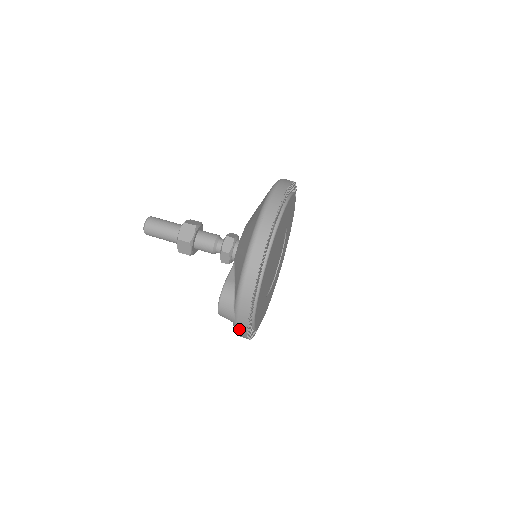
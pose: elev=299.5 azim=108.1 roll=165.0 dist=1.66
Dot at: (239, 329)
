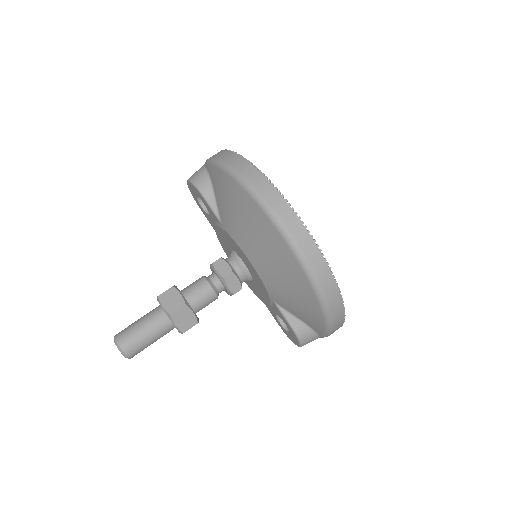
Dot at: occluded
